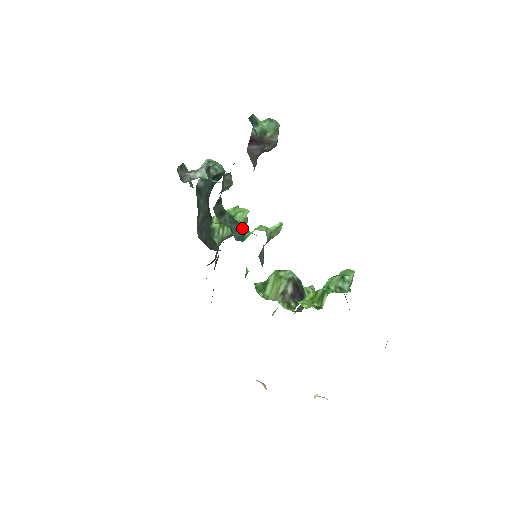
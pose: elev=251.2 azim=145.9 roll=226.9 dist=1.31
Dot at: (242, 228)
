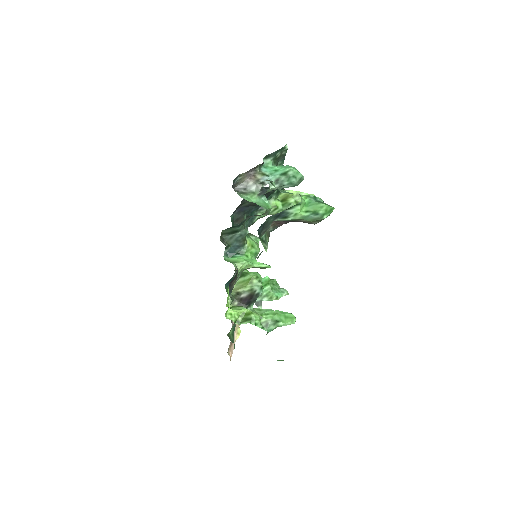
Dot at: (243, 247)
